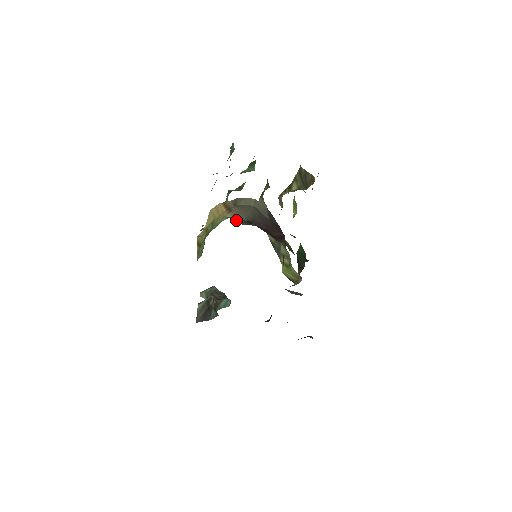
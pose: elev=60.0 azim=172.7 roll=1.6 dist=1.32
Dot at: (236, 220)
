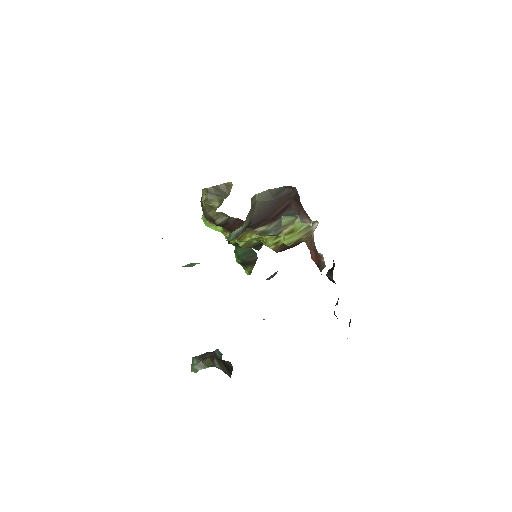
Dot at: (234, 236)
